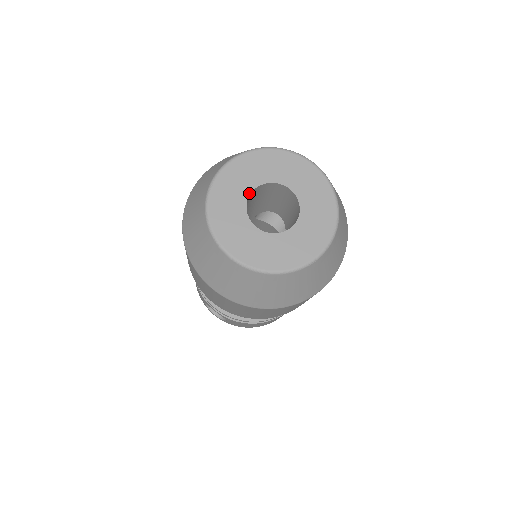
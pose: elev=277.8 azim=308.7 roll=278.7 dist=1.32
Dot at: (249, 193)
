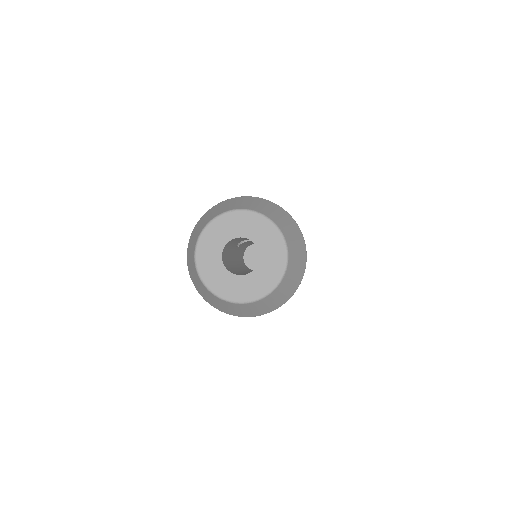
Dot at: (221, 257)
